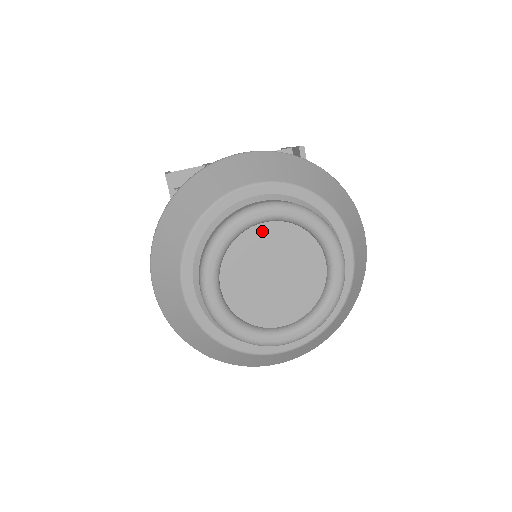
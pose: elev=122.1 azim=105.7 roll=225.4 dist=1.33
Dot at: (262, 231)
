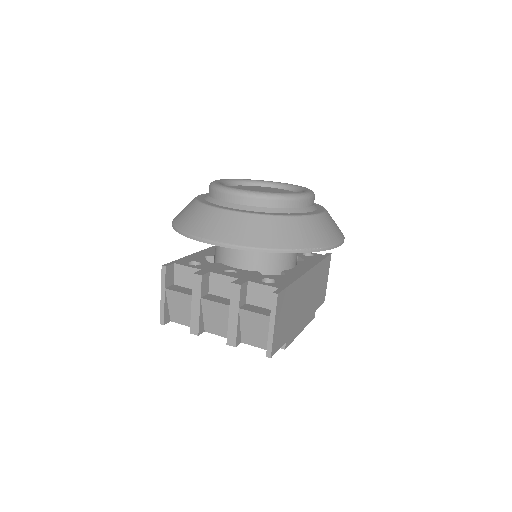
Dot at: occluded
